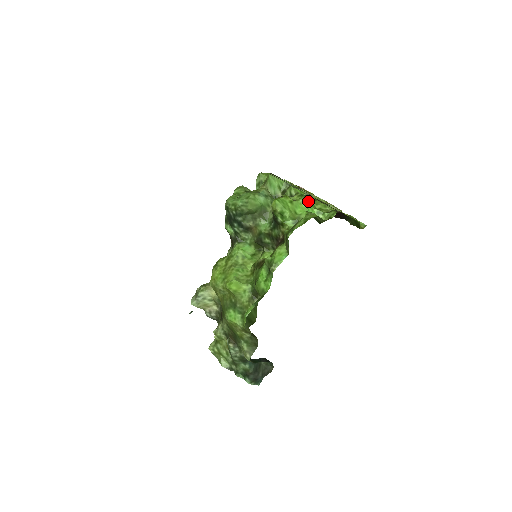
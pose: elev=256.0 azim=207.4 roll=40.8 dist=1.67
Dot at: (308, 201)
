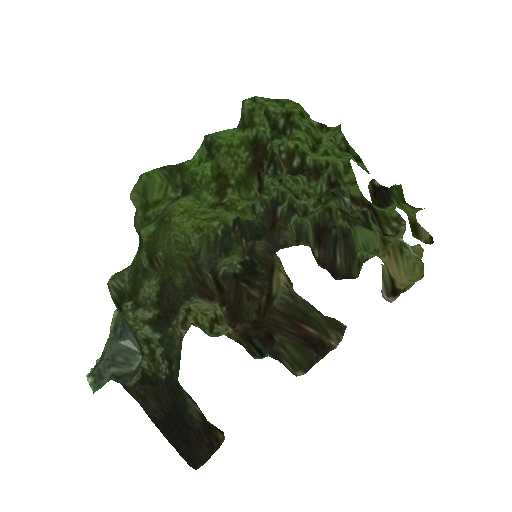
Dot at: occluded
